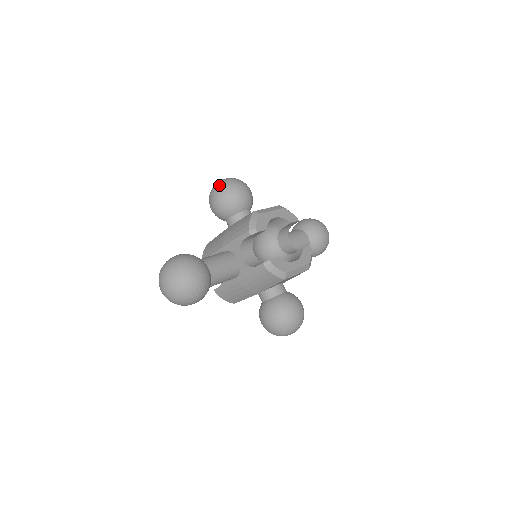
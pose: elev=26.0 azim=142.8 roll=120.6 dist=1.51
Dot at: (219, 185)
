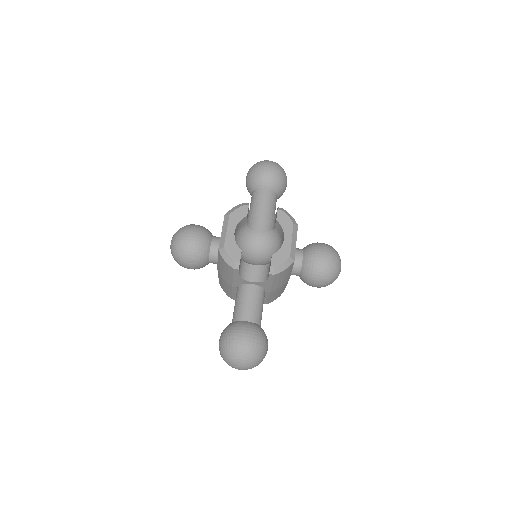
Dot at: (175, 255)
